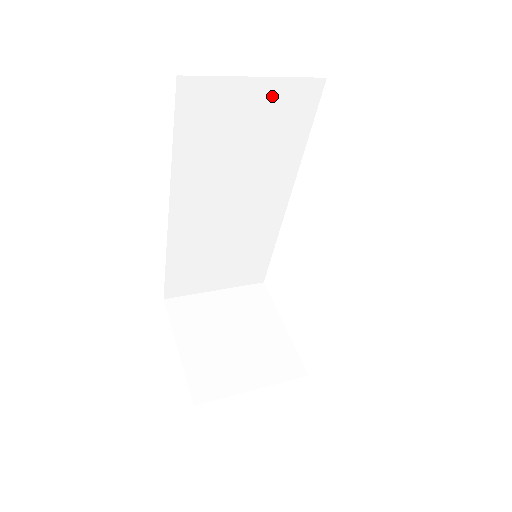
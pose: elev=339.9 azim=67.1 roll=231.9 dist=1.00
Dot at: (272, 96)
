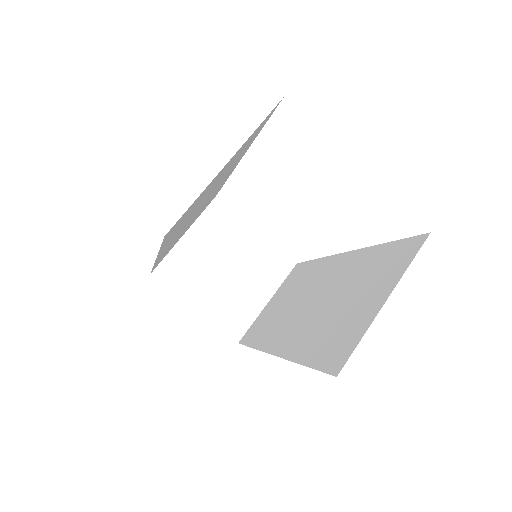
Dot at: (237, 153)
